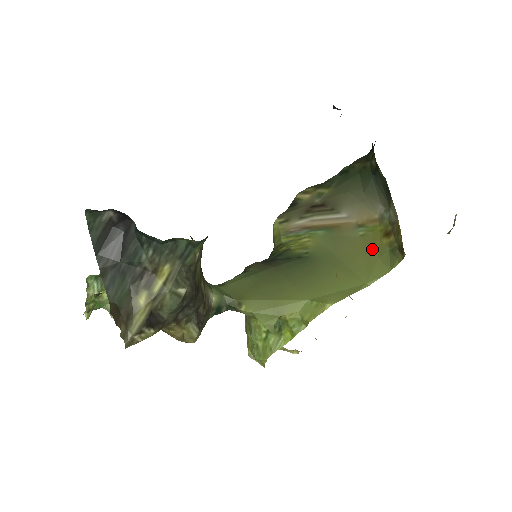
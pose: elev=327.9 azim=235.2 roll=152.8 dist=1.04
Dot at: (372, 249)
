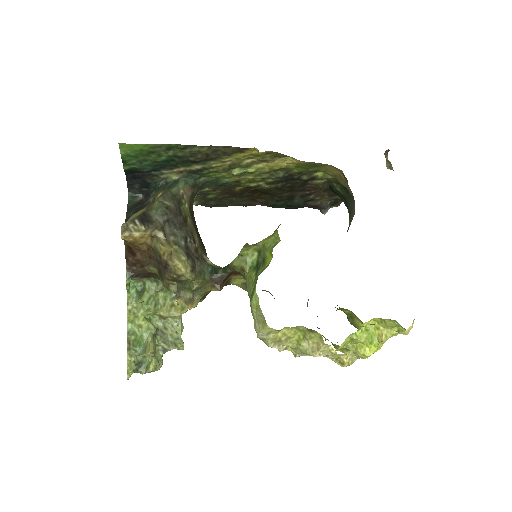
Dot at: occluded
